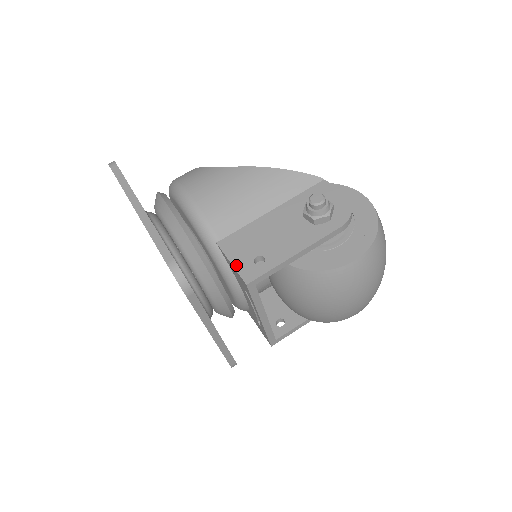
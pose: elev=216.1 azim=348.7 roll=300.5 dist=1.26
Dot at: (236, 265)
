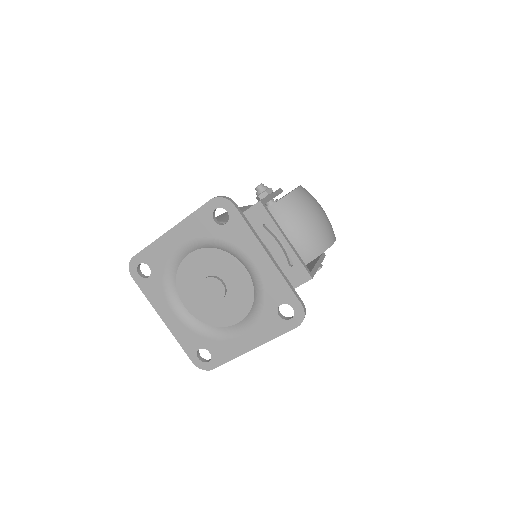
Dot at: (247, 209)
